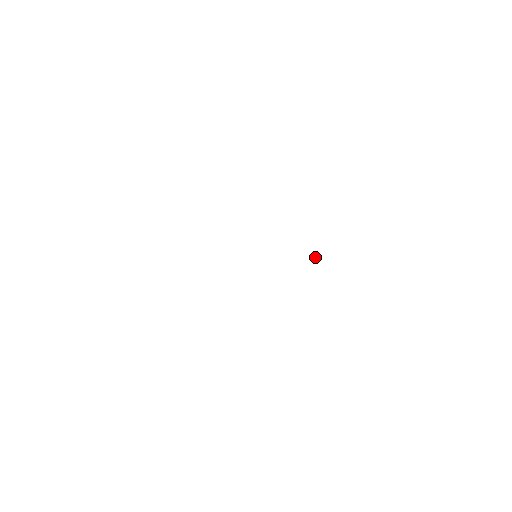
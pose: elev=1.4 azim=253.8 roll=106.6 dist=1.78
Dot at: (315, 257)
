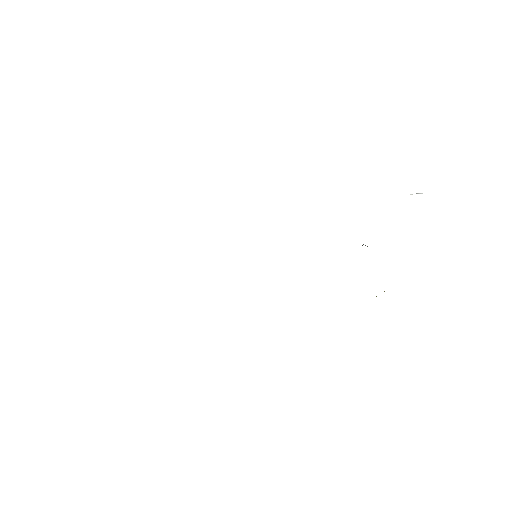
Dot at: occluded
